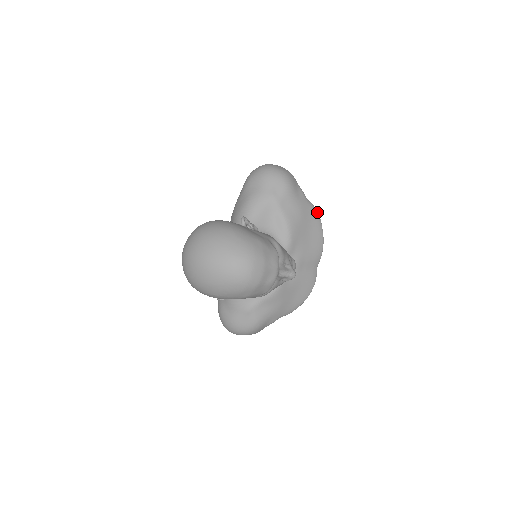
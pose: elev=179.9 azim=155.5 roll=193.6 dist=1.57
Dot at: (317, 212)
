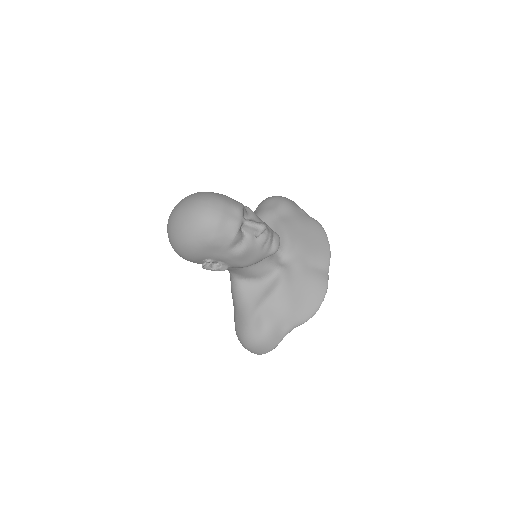
Dot at: (320, 224)
